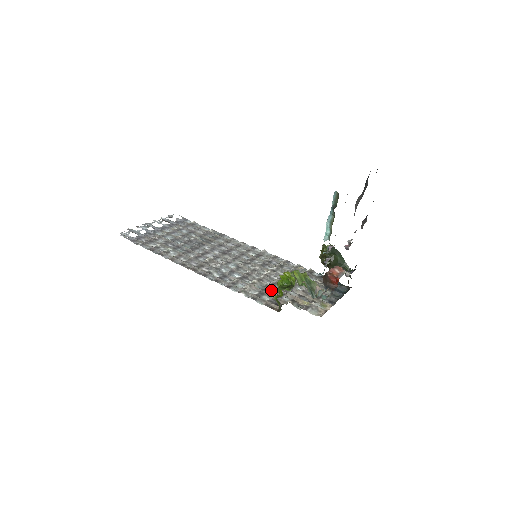
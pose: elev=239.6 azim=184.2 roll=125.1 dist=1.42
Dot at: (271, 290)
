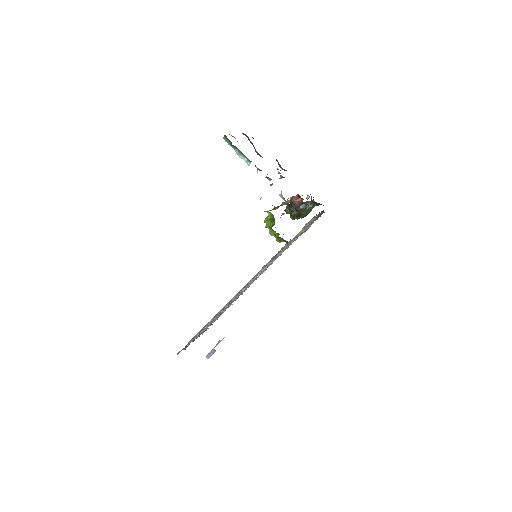
Dot at: occluded
